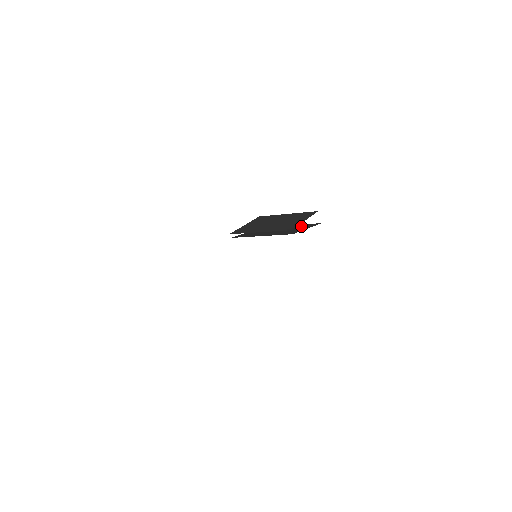
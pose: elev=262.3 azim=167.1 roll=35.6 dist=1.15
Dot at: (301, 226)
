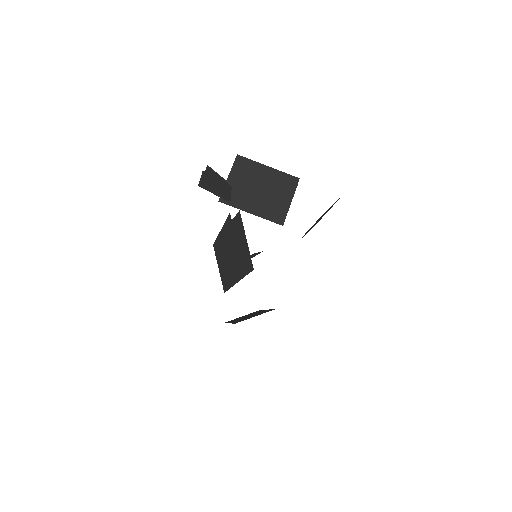
Dot at: occluded
